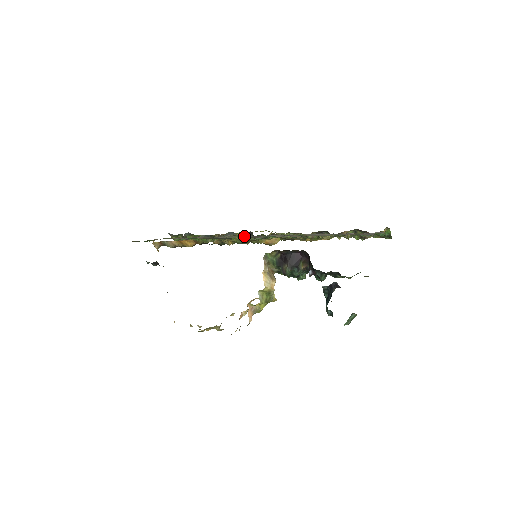
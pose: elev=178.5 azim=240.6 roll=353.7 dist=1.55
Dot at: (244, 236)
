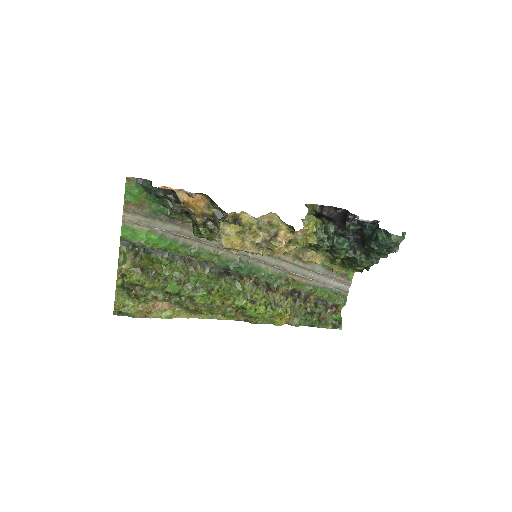
Dot at: occluded
